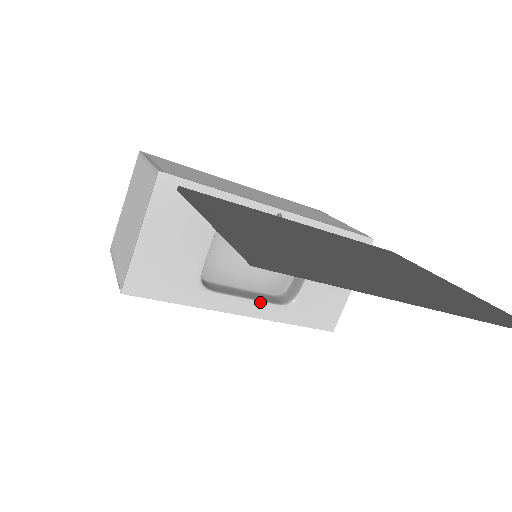
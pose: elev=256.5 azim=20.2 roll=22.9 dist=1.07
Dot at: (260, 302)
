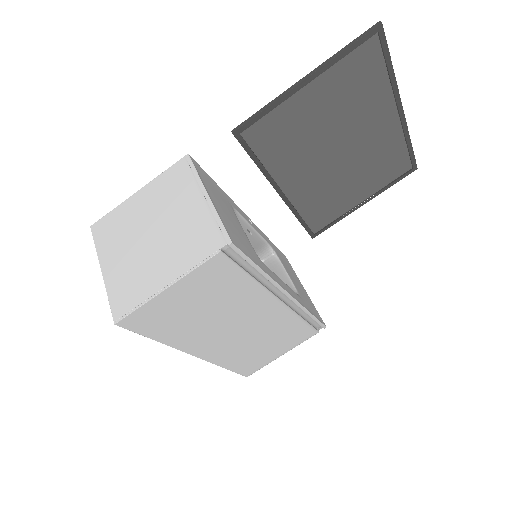
Dot at: (288, 286)
